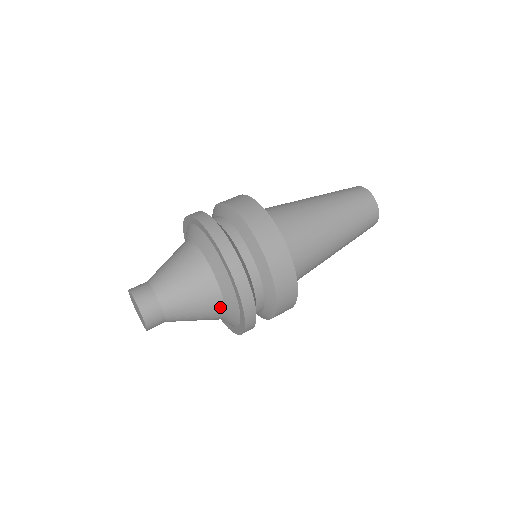
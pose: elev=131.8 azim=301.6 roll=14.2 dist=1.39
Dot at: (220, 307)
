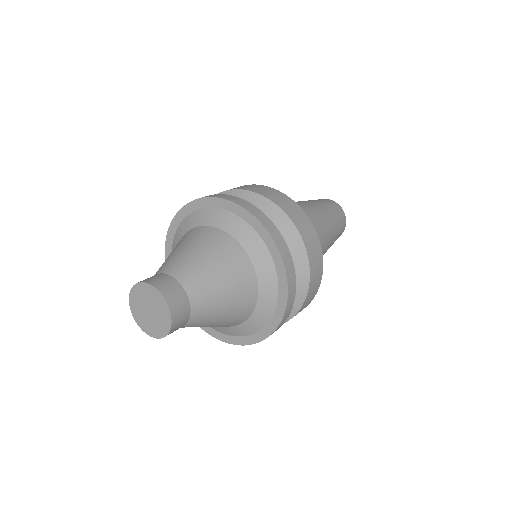
Dot at: (245, 317)
